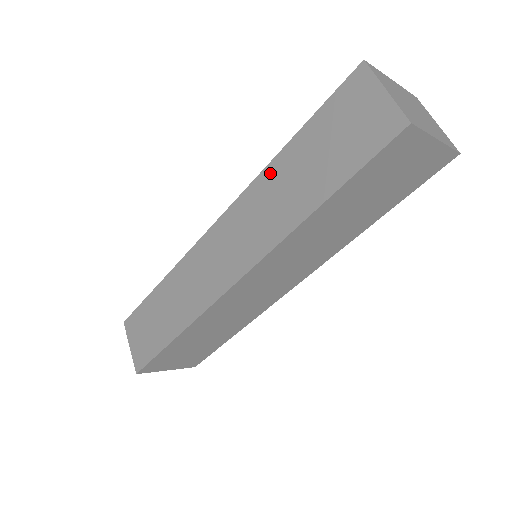
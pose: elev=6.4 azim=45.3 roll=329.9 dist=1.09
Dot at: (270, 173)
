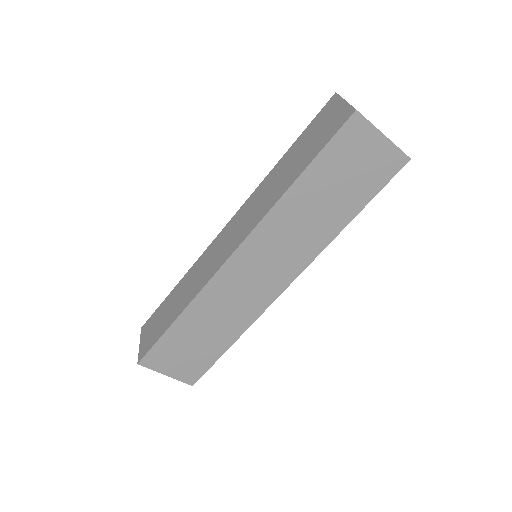
Dot at: (270, 176)
